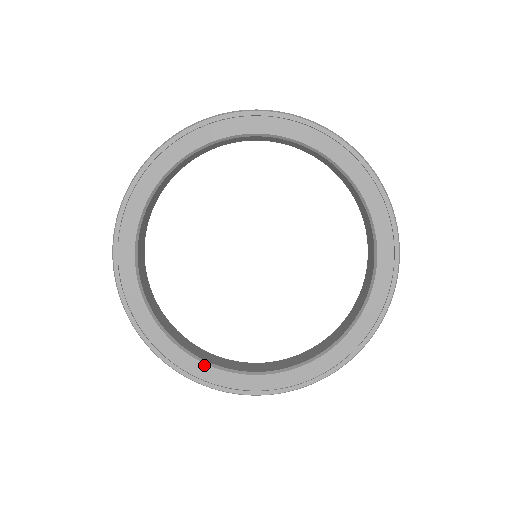
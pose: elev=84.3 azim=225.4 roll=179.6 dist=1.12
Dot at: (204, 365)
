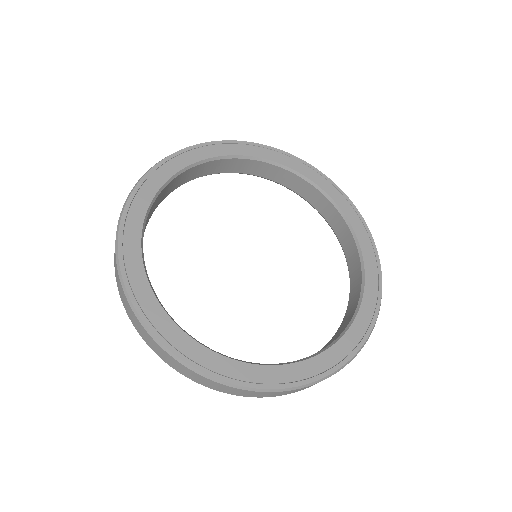
Dot at: (140, 238)
